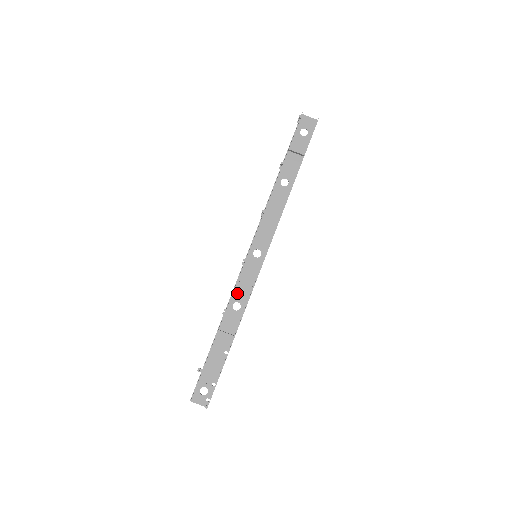
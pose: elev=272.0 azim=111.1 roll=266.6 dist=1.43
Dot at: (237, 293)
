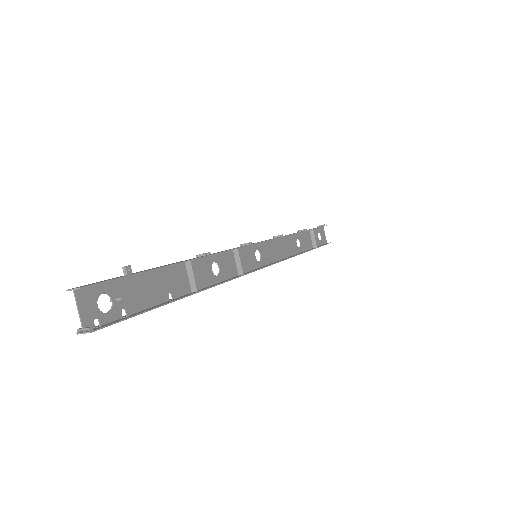
Dot at: (225, 258)
